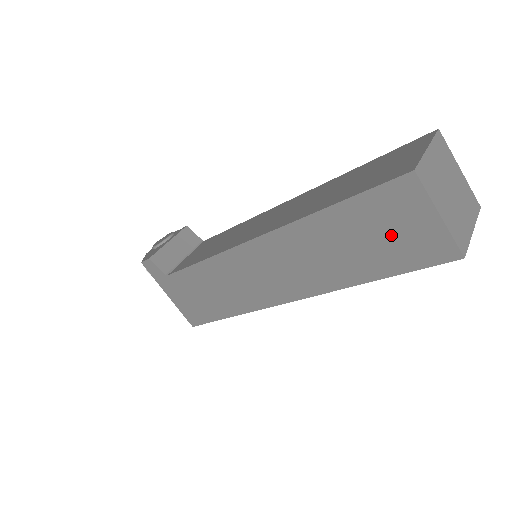
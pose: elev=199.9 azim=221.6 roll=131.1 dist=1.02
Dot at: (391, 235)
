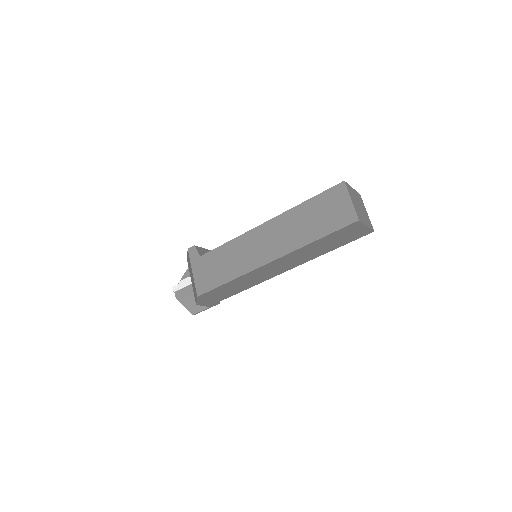
Dot at: (330, 212)
